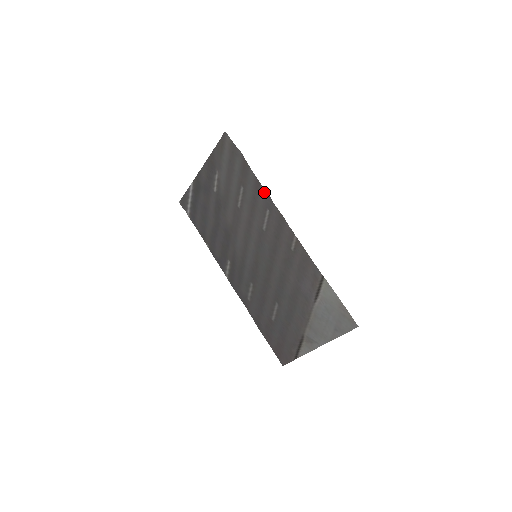
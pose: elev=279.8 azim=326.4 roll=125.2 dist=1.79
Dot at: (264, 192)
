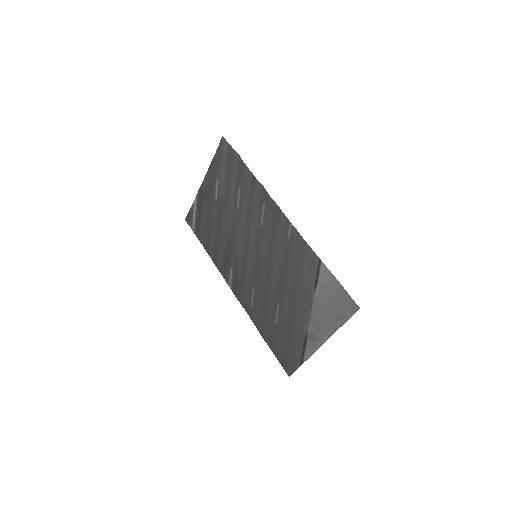
Dot at: (259, 186)
